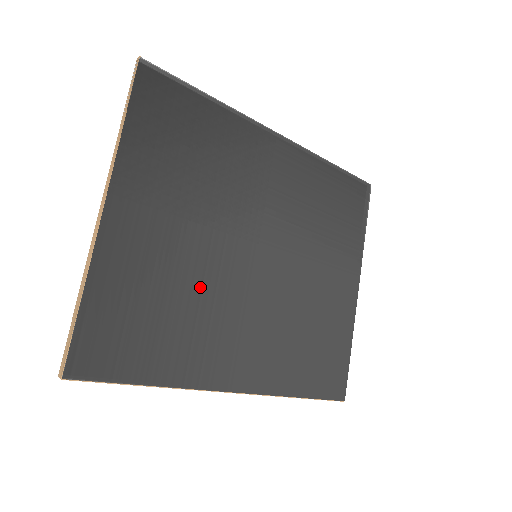
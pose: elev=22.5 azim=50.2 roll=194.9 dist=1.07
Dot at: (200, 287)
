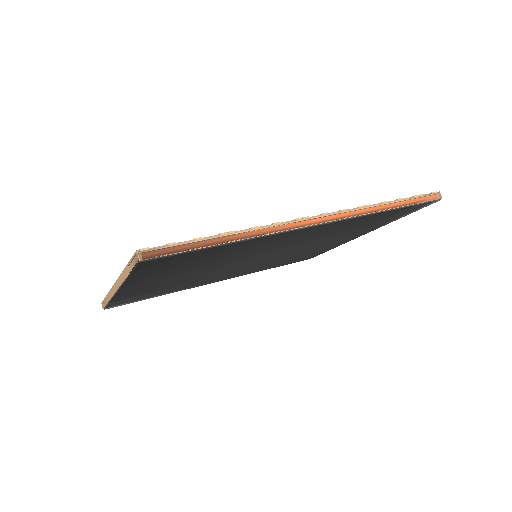
Dot at: occluded
